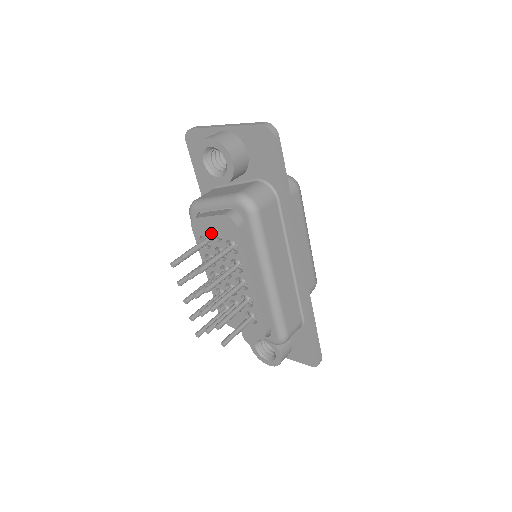
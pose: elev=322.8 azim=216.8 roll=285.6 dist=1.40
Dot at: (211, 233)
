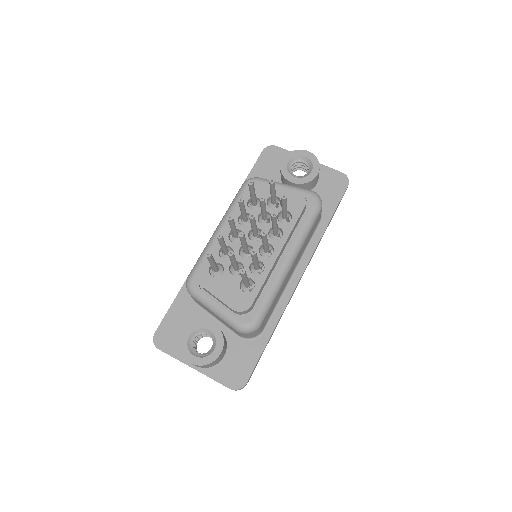
Dot at: (267, 200)
